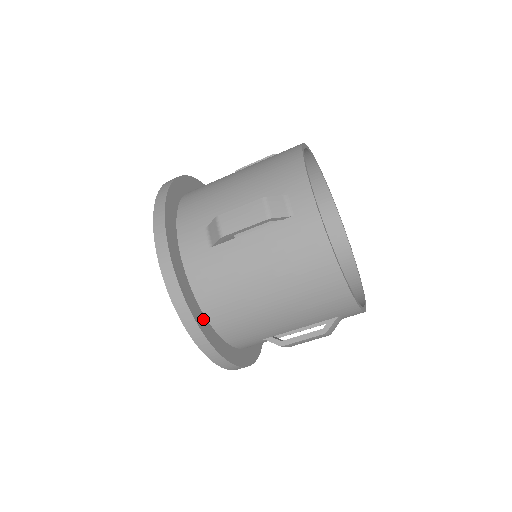
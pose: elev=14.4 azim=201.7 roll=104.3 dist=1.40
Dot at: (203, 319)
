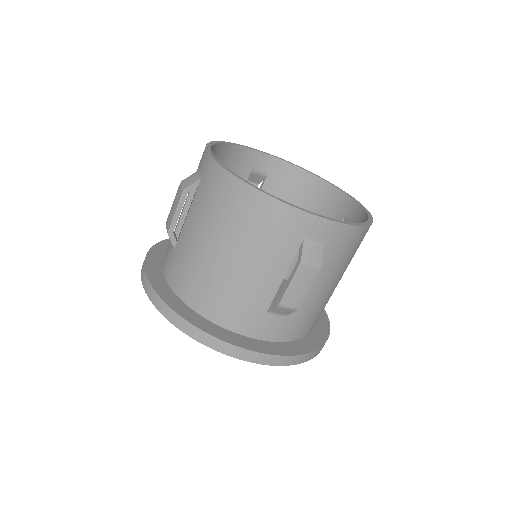
Dot at: (191, 313)
